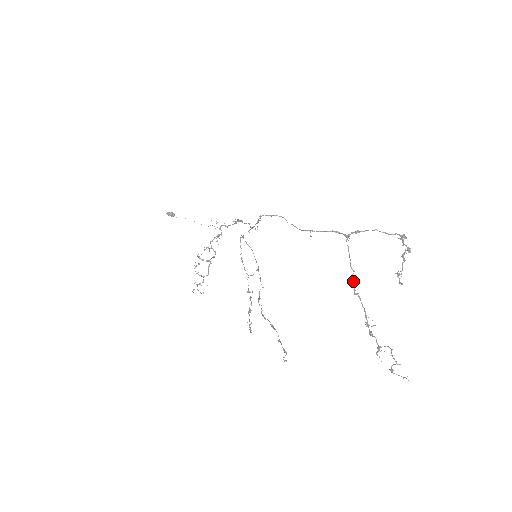
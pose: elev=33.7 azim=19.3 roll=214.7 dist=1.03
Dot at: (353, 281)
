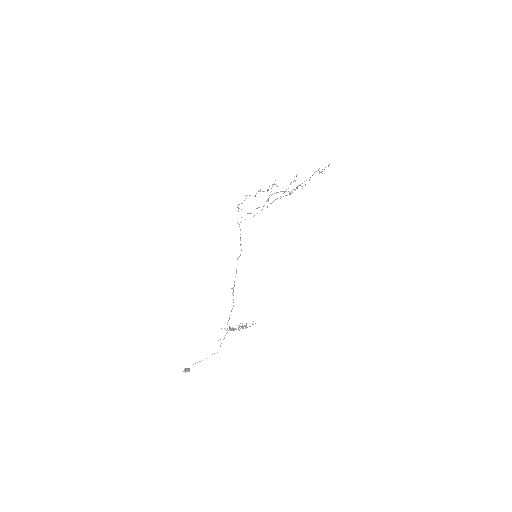
Dot at: (291, 191)
